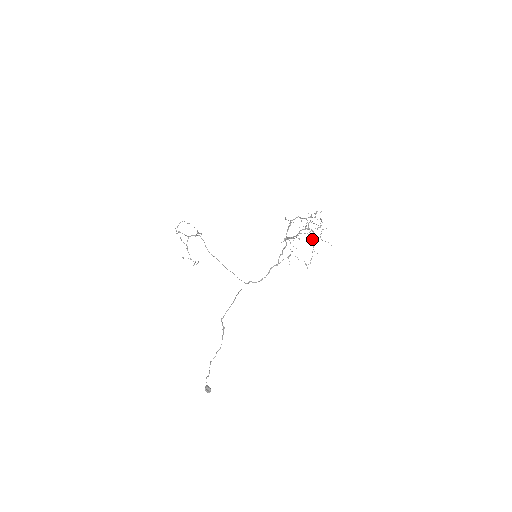
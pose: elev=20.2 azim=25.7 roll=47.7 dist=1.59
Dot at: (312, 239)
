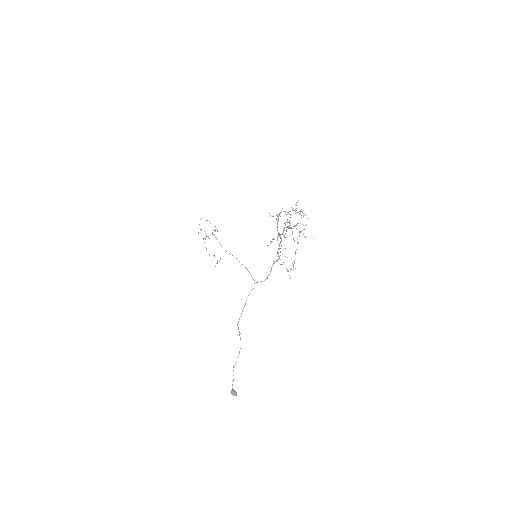
Dot at: (293, 239)
